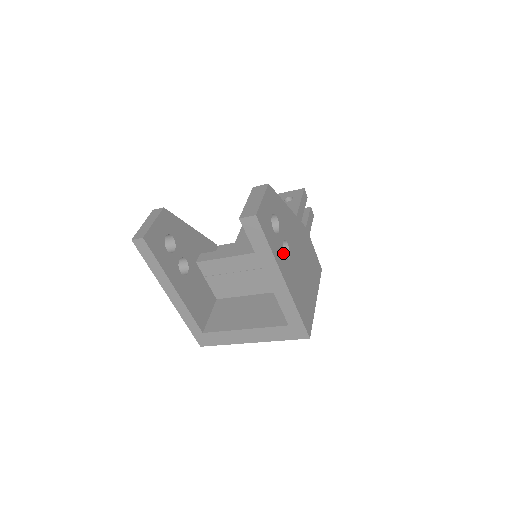
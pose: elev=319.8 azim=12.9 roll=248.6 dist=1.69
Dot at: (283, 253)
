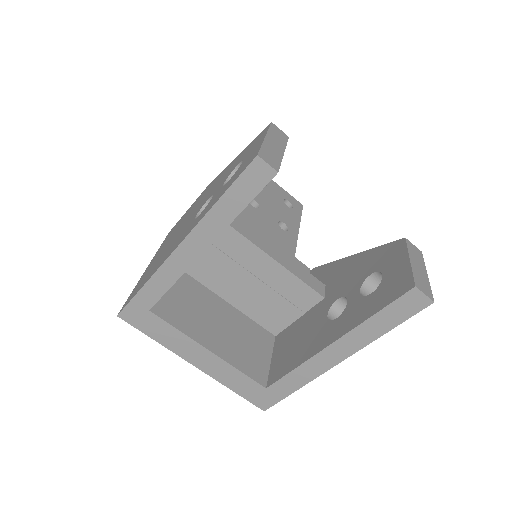
Dot at: occluded
